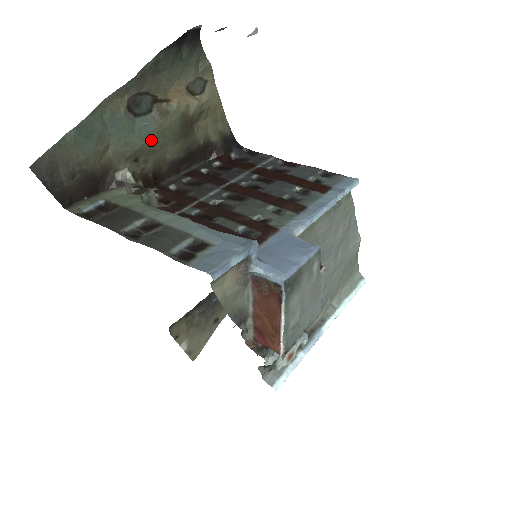
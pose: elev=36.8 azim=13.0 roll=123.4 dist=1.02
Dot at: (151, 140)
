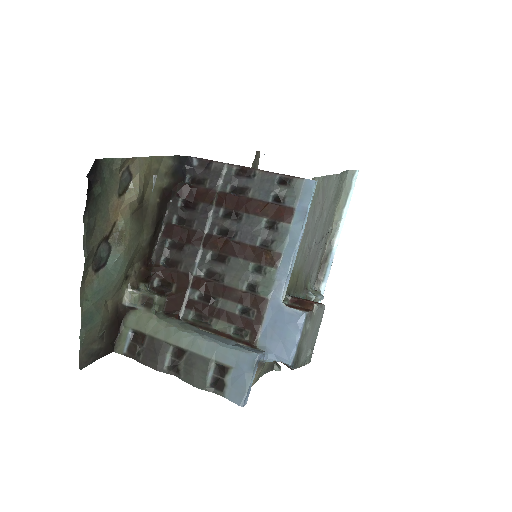
Dot at: (127, 263)
